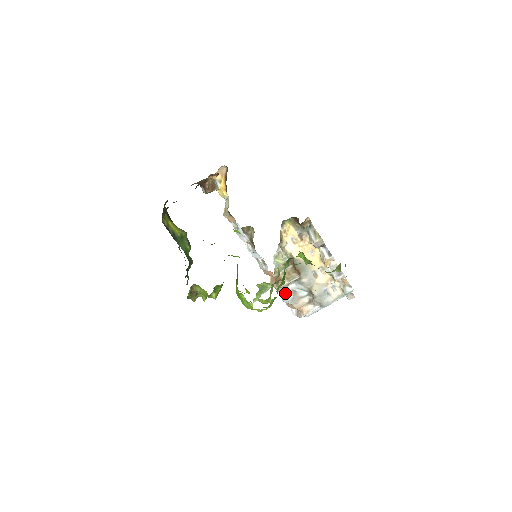
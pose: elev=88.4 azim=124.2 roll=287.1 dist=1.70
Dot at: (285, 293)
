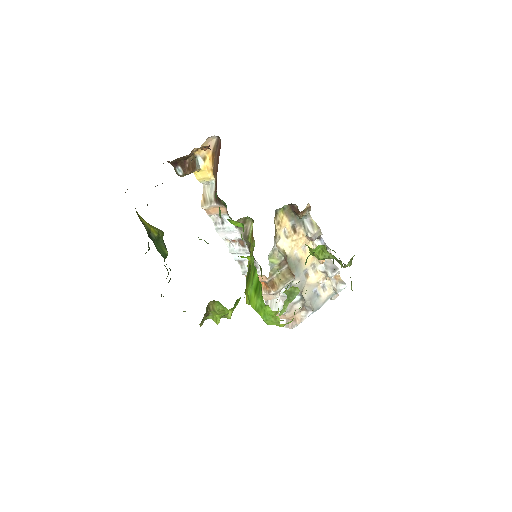
Dot at: (270, 301)
